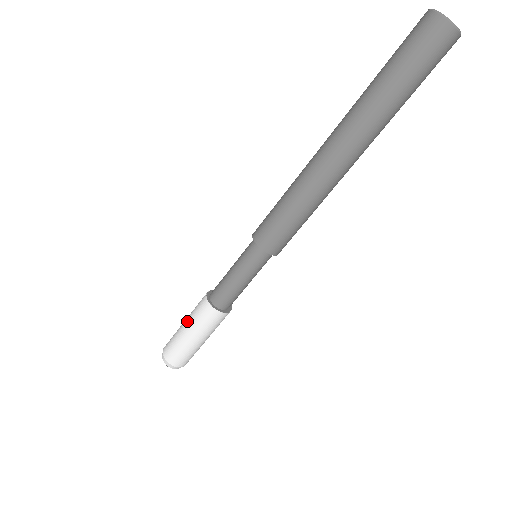
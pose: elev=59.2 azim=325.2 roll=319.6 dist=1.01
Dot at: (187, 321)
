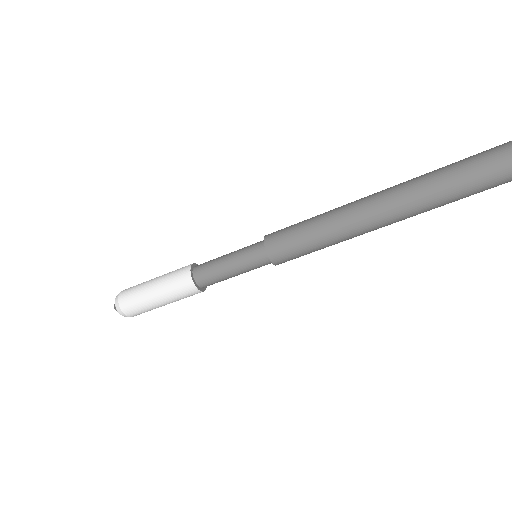
Dot at: occluded
